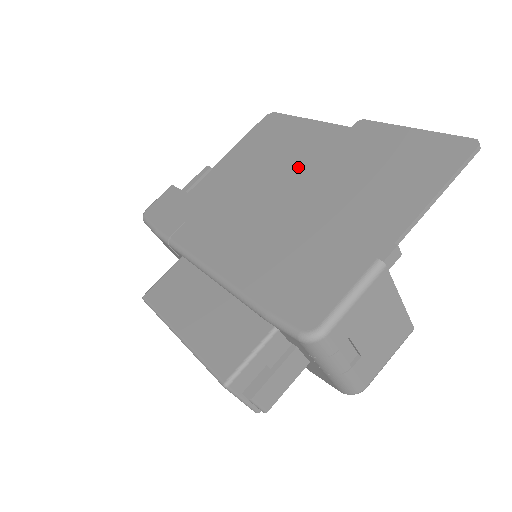
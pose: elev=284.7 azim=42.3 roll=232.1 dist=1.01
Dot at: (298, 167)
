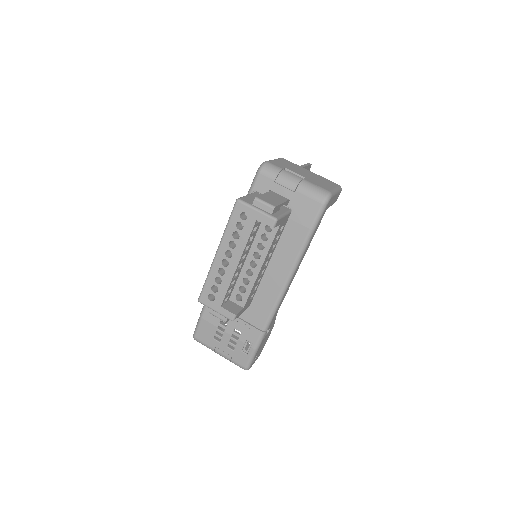
Dot at: occluded
